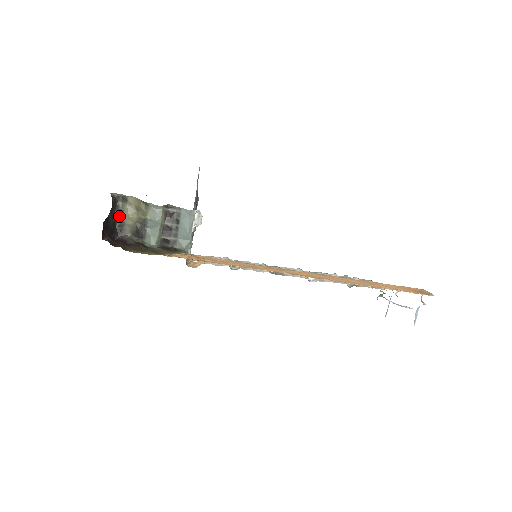
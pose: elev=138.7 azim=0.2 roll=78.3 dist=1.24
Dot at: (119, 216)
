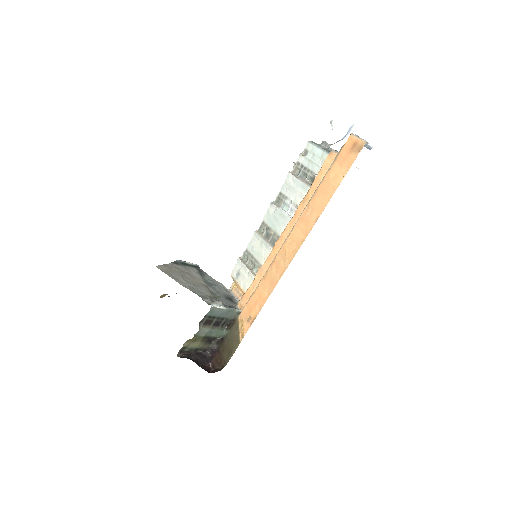
Dot at: (194, 351)
